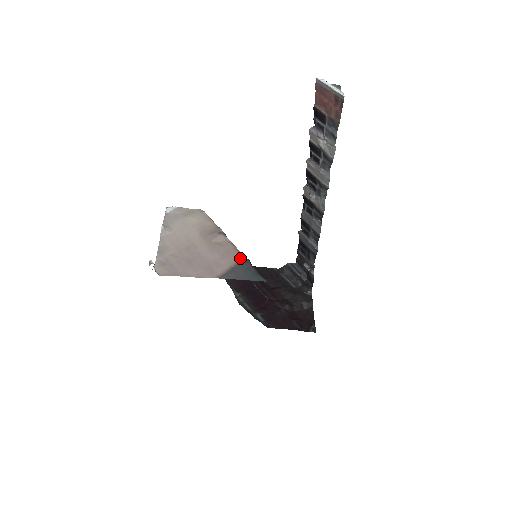
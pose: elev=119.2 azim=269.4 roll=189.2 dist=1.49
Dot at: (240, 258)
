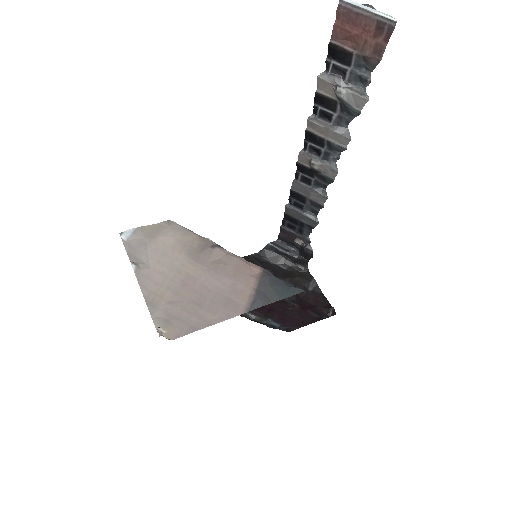
Dot at: (257, 272)
